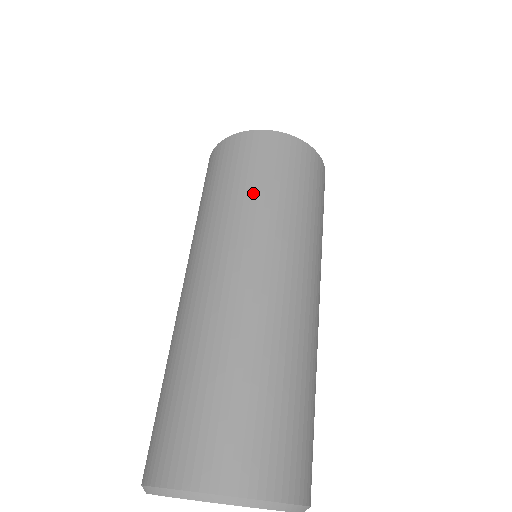
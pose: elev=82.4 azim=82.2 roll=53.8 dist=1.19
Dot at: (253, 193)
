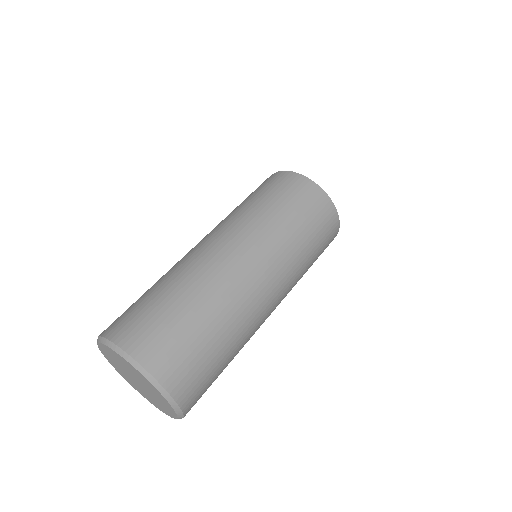
Dot at: (261, 206)
